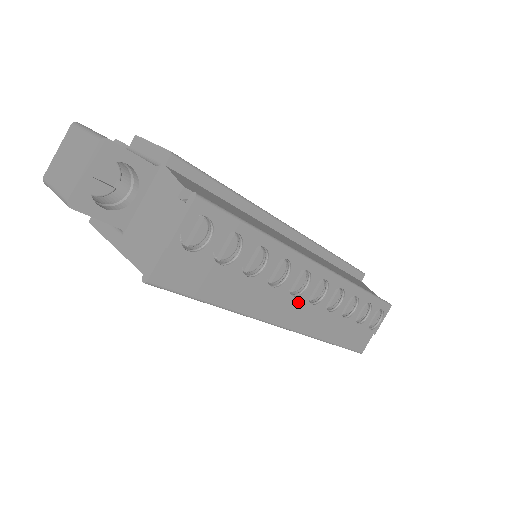
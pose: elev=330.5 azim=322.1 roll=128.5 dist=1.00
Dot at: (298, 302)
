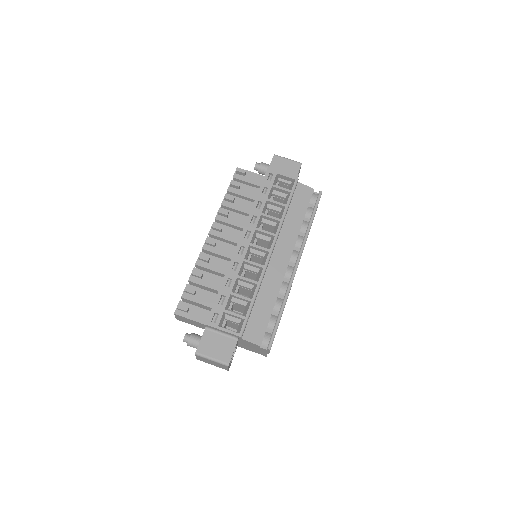
Dot at: occluded
